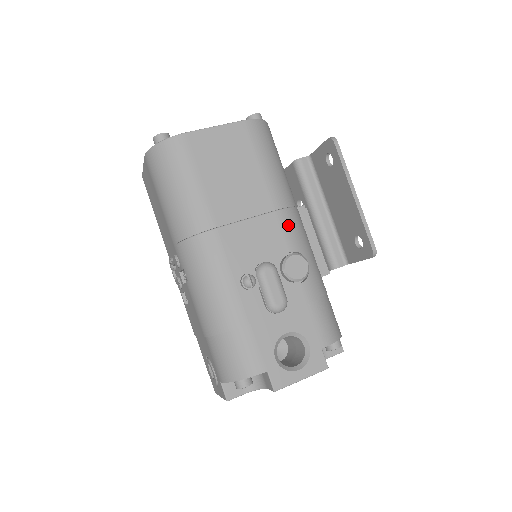
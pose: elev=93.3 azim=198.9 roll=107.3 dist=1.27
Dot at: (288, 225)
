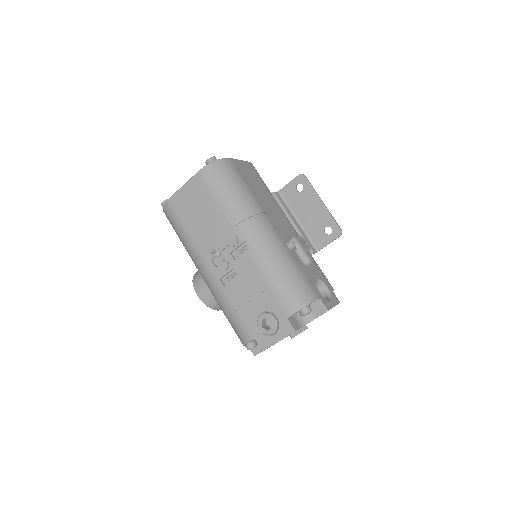
Dot at: (289, 222)
